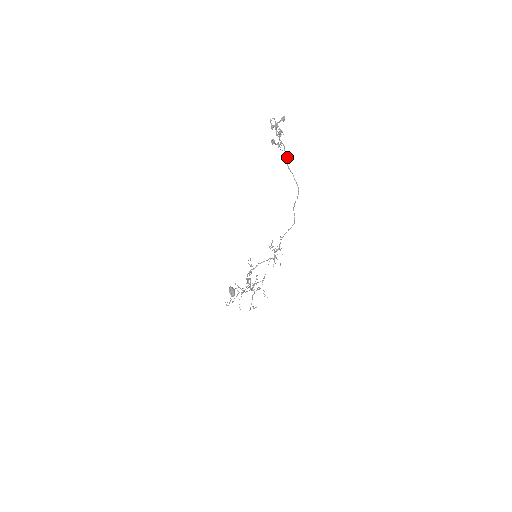
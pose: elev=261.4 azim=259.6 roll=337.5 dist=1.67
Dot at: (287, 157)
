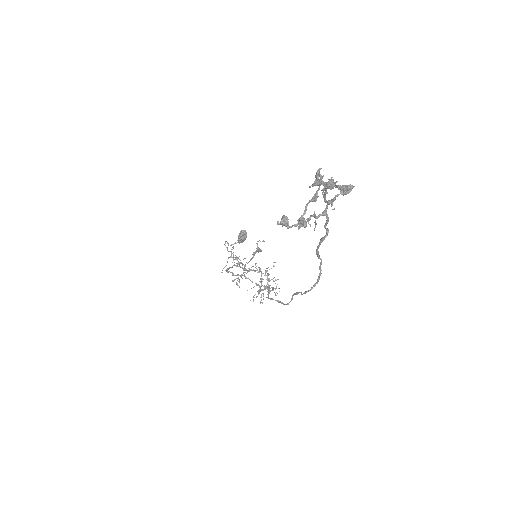
Dot at: (323, 238)
